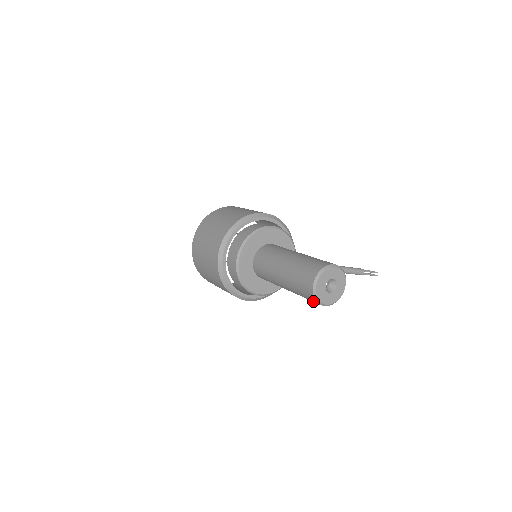
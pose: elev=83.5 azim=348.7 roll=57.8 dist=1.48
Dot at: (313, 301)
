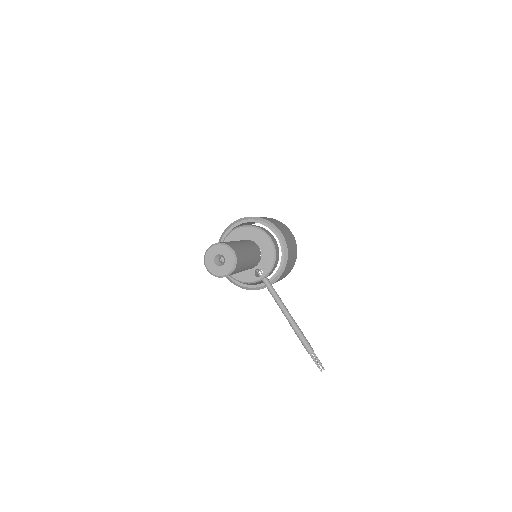
Dot at: occluded
